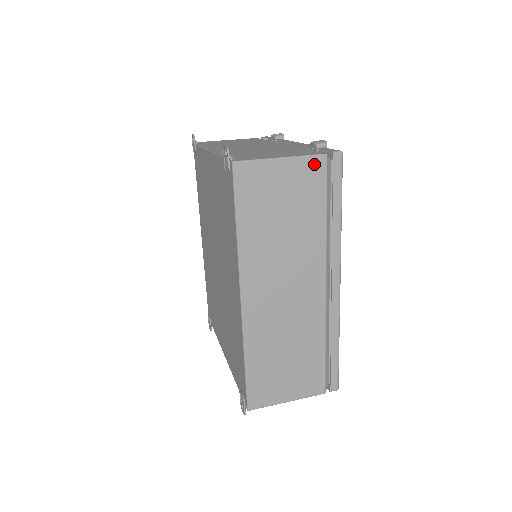
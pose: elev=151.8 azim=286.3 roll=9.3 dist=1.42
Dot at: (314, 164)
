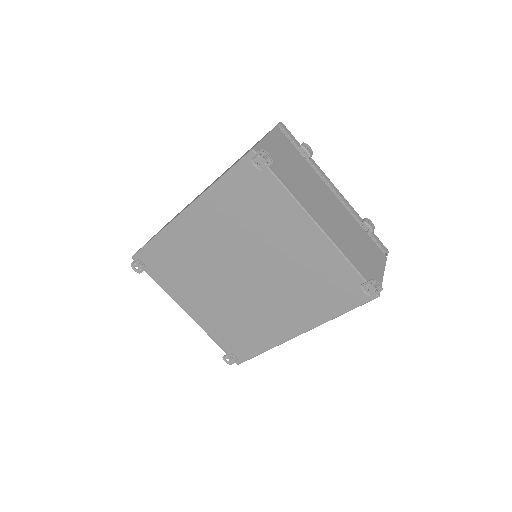
Dot at: occluded
